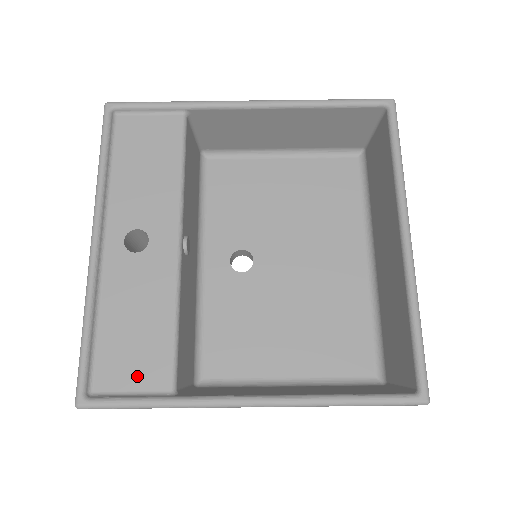
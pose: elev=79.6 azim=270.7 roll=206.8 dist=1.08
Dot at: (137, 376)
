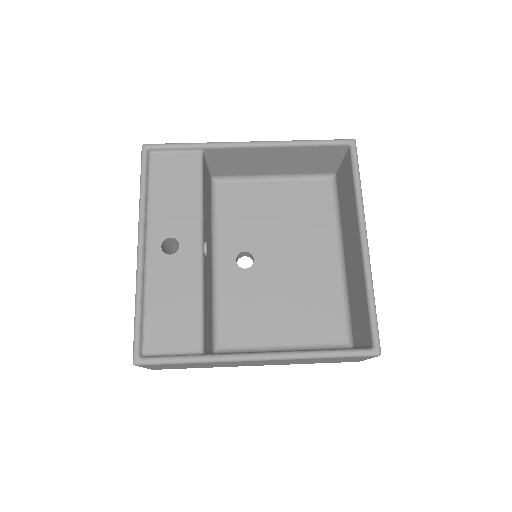
Dot at: (176, 342)
